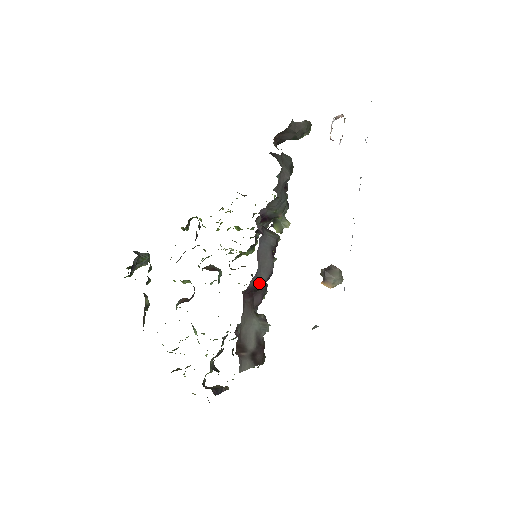
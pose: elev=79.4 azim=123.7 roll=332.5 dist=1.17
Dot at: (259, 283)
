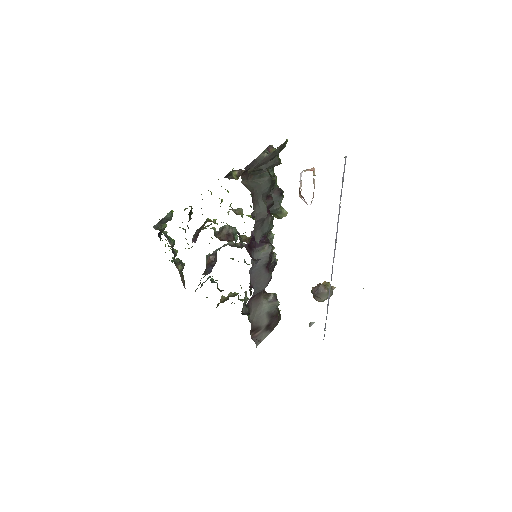
Dot at: occluded
